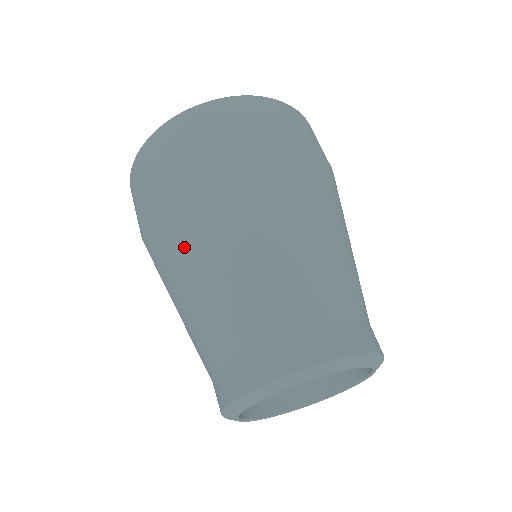
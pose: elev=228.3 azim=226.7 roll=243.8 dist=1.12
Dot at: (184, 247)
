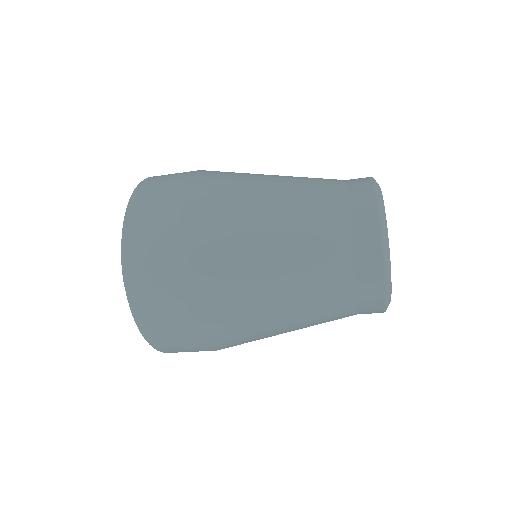
Dot at: (257, 325)
